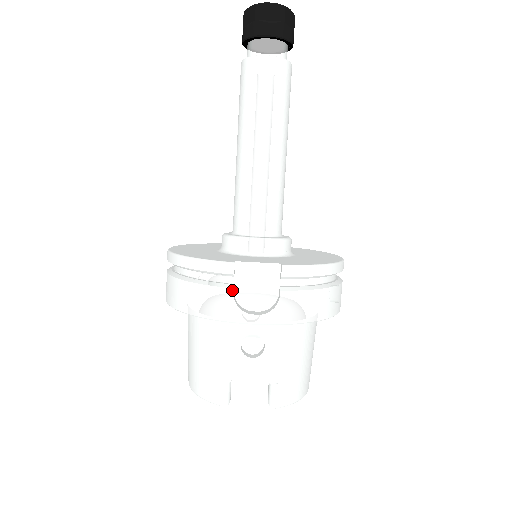
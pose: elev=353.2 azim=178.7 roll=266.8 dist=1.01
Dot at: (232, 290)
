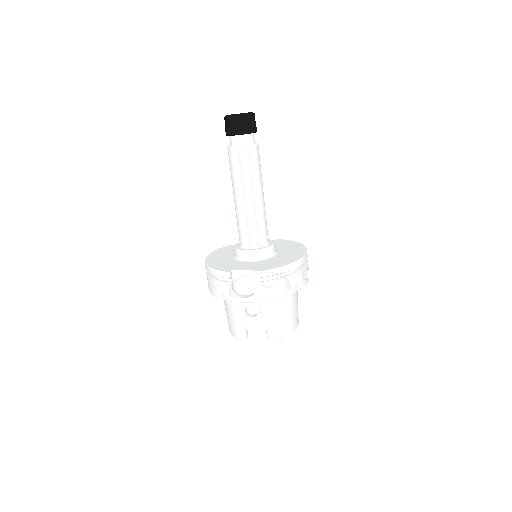
Dot at: (231, 286)
